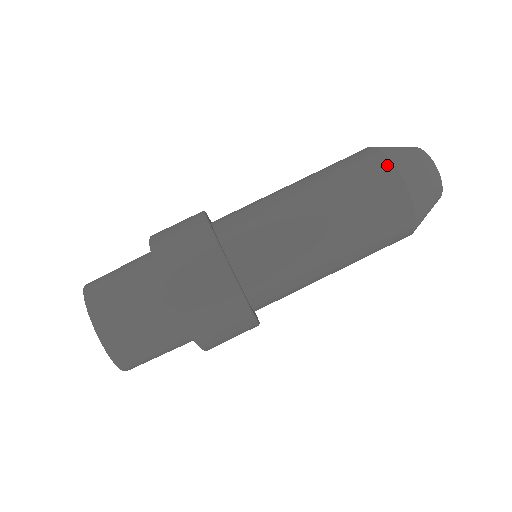
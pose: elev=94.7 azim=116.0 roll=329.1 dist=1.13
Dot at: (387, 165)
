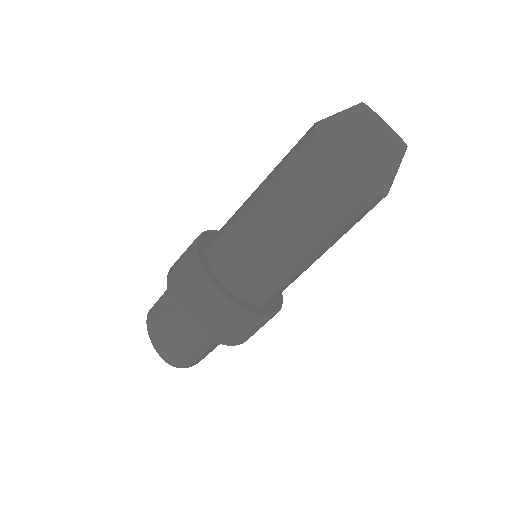
Dot at: (312, 134)
